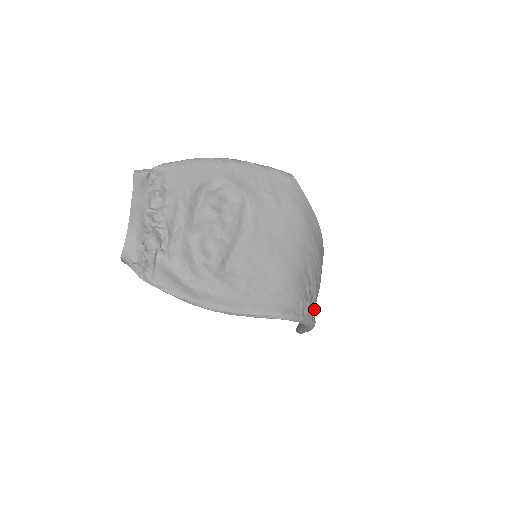
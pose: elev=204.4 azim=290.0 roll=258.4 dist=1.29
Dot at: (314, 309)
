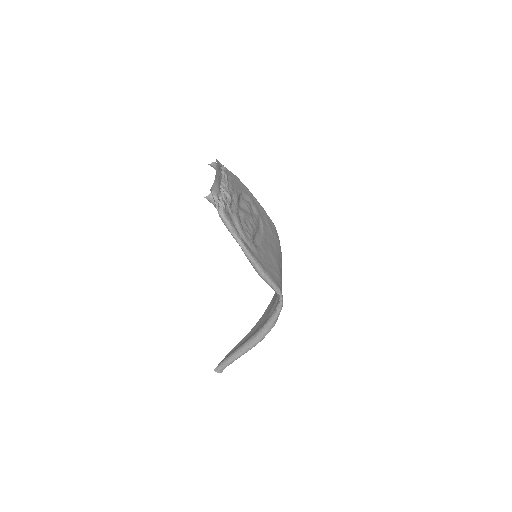
Dot at: occluded
